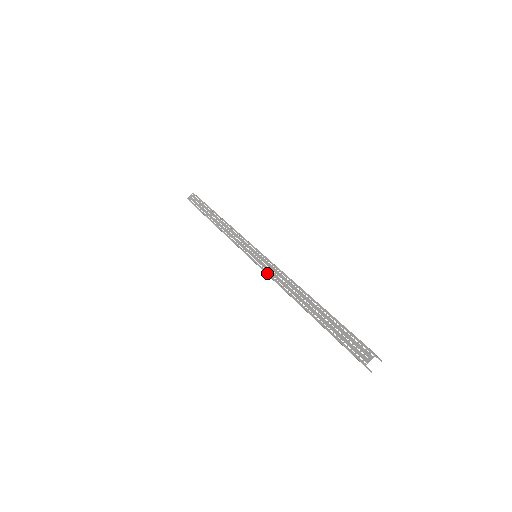
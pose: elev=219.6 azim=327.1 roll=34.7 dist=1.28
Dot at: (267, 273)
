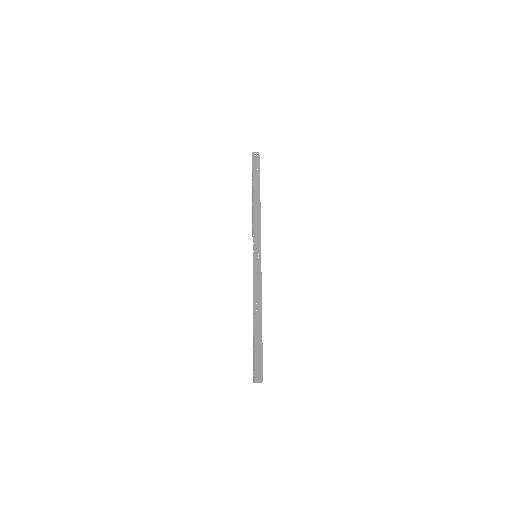
Dot at: occluded
